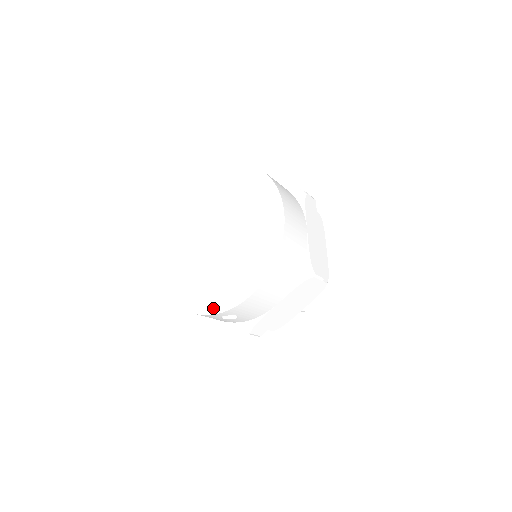
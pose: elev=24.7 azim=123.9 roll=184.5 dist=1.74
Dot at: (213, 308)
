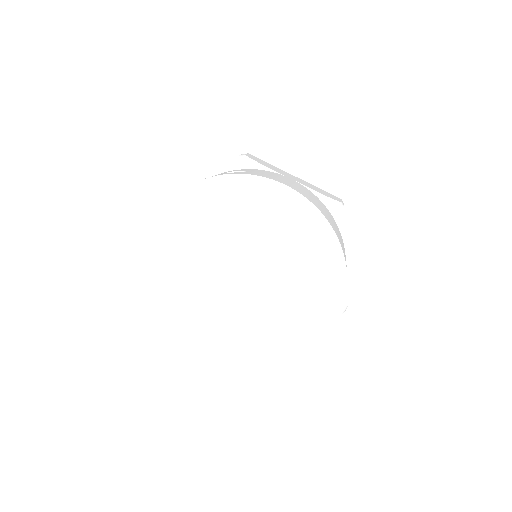
Dot at: (243, 368)
